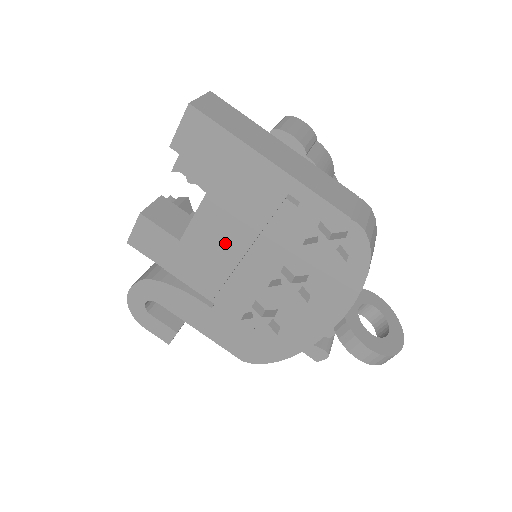
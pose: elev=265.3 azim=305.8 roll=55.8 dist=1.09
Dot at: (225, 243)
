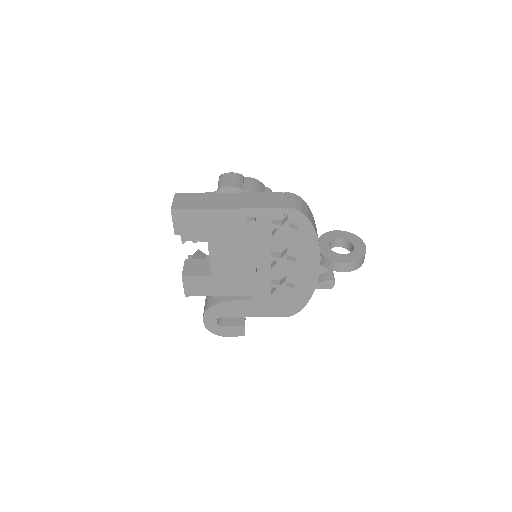
Dot at: (235, 261)
